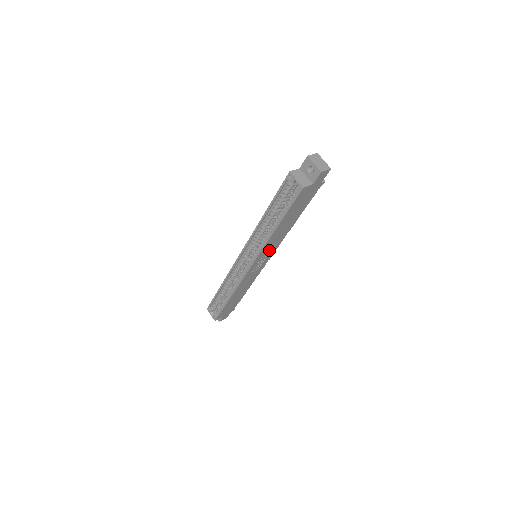
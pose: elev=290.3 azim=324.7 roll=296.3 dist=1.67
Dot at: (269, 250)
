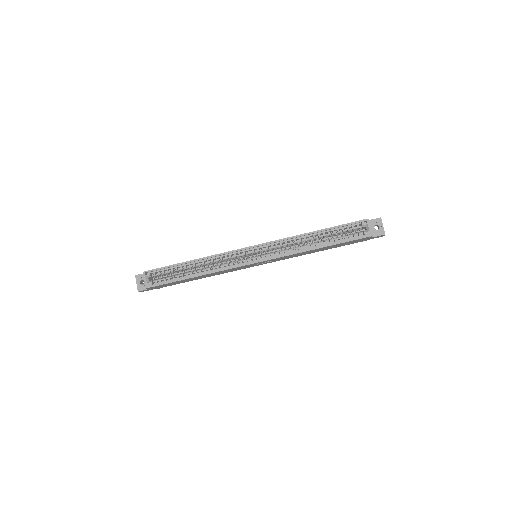
Dot at: (279, 259)
